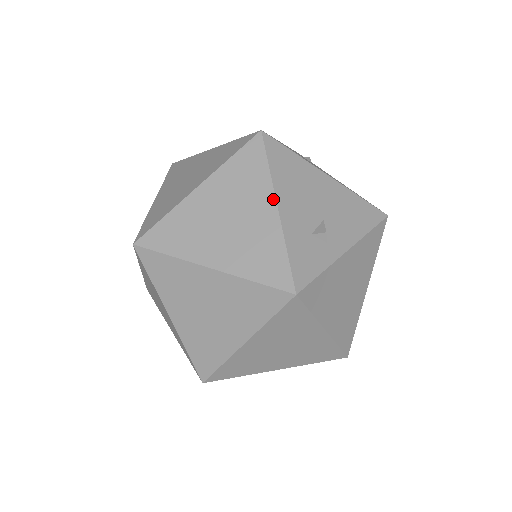
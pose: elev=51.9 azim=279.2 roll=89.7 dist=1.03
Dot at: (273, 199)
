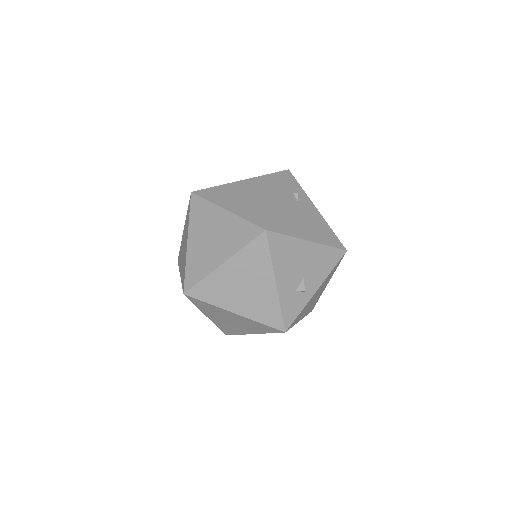
Dot at: (273, 278)
